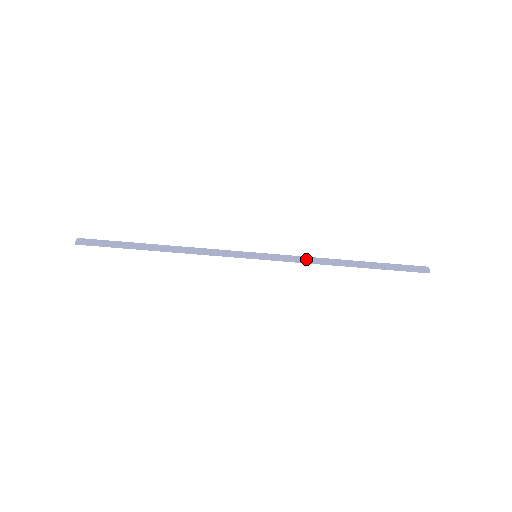
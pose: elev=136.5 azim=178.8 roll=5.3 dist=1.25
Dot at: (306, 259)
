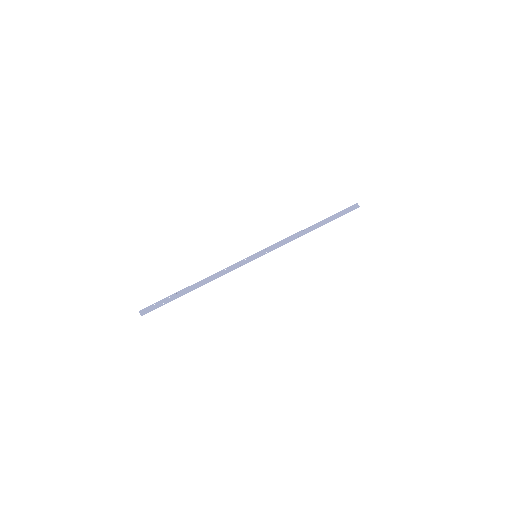
Dot at: (287, 241)
